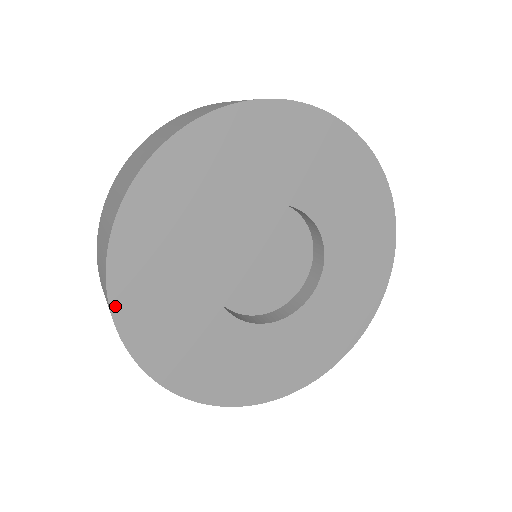
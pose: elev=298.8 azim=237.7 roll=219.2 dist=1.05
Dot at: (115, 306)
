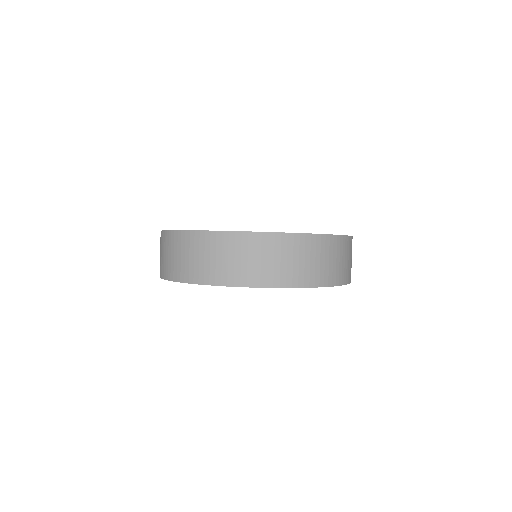
Dot at: occluded
